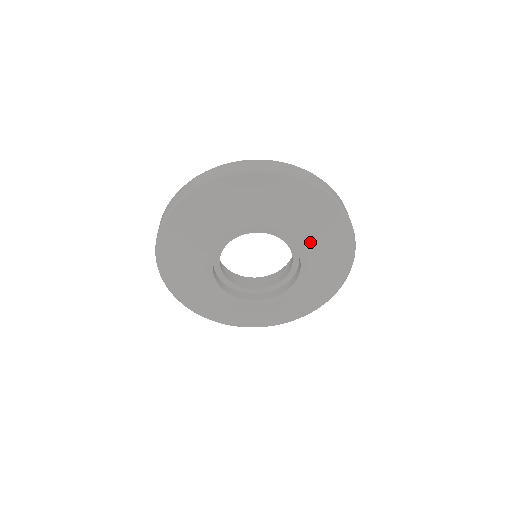
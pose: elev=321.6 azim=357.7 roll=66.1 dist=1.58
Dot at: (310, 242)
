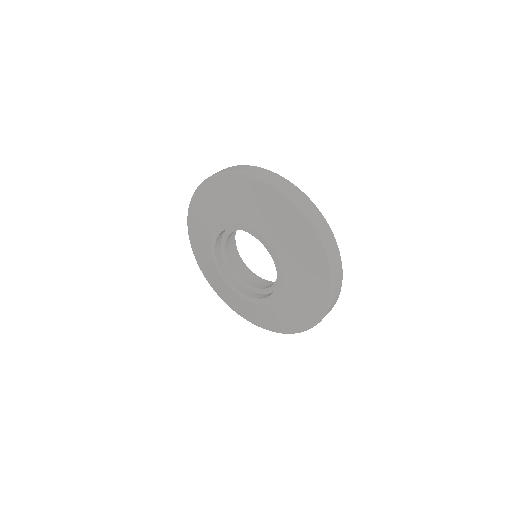
Dot at: (291, 287)
